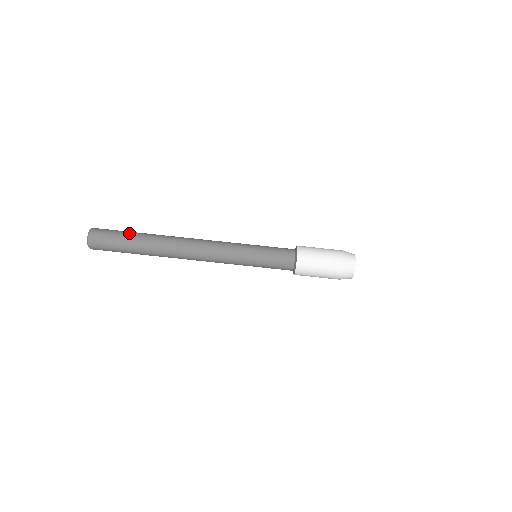
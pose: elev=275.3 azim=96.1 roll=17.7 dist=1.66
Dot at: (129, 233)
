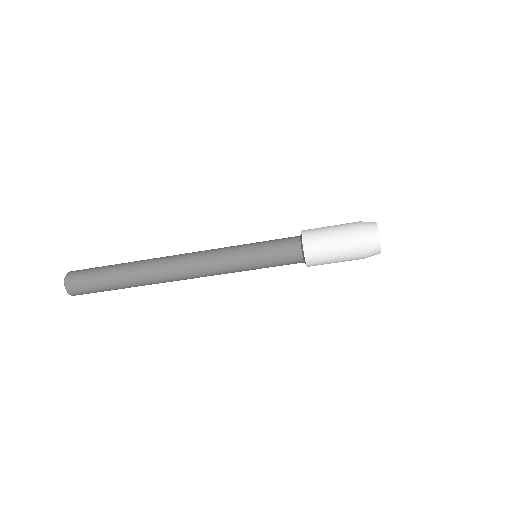
Dot at: (106, 271)
